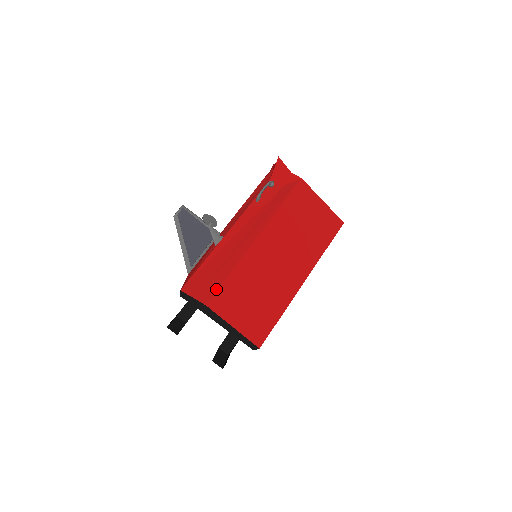
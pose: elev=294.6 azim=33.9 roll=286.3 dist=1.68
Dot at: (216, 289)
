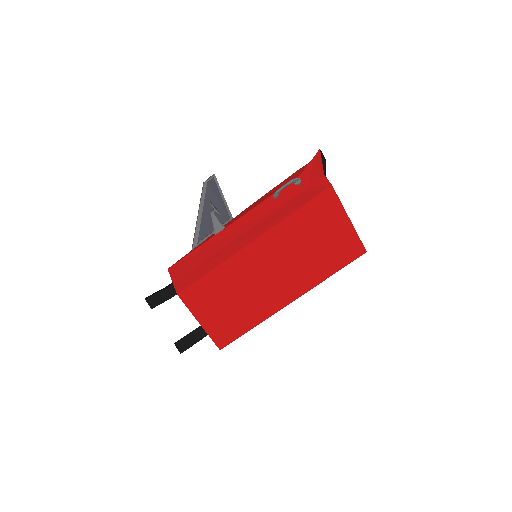
Dot at: (192, 282)
